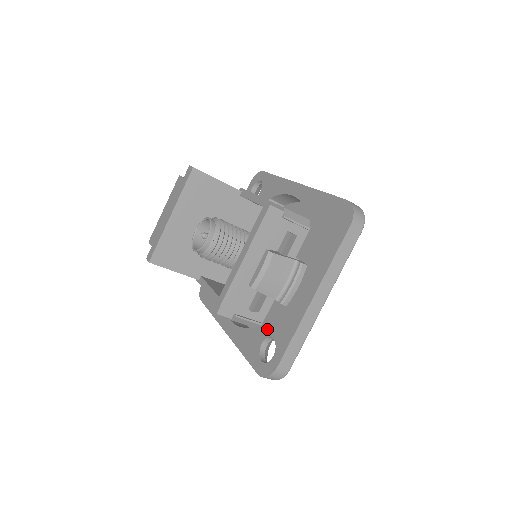
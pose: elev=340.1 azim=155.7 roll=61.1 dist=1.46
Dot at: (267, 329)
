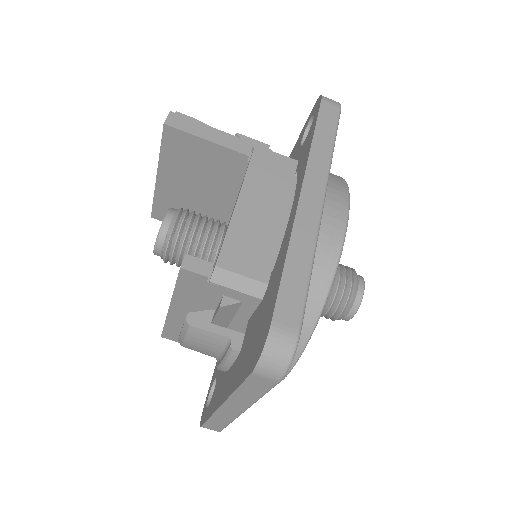
Dot at: (219, 370)
